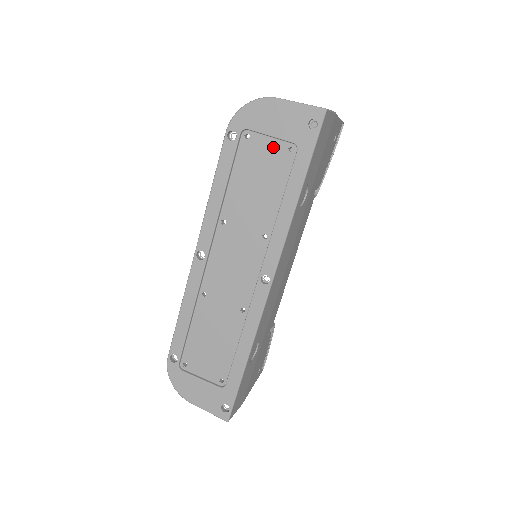
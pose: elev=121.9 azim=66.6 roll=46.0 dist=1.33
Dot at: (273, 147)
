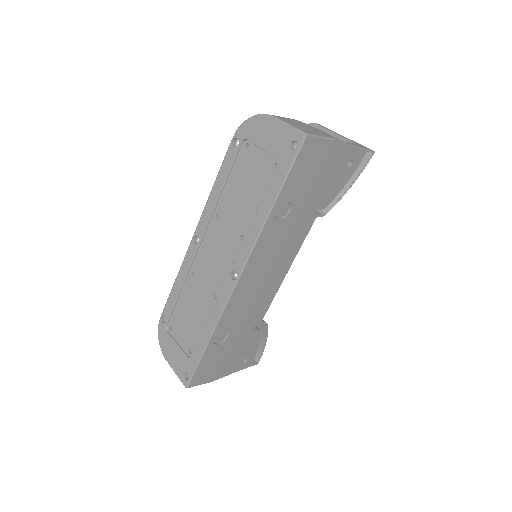
Dot at: (263, 160)
